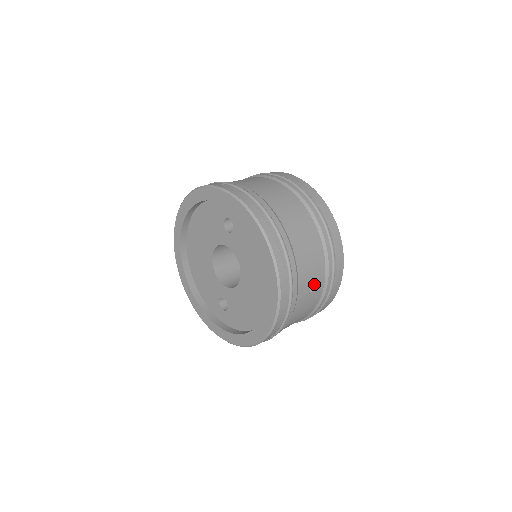
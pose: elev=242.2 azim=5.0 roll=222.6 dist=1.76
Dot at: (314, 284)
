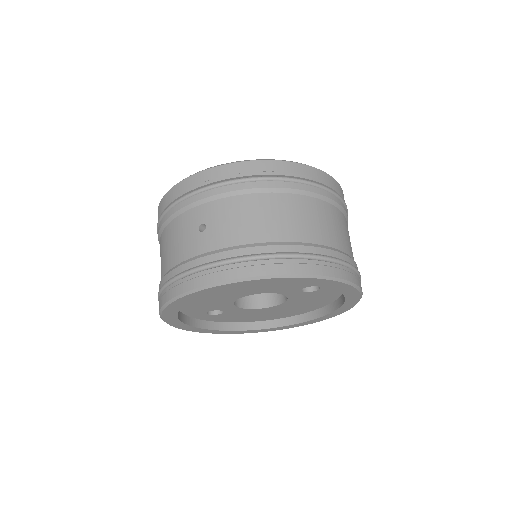
Dot at: occluded
